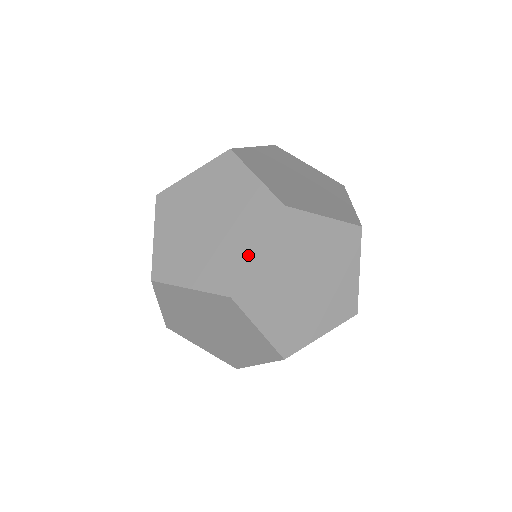
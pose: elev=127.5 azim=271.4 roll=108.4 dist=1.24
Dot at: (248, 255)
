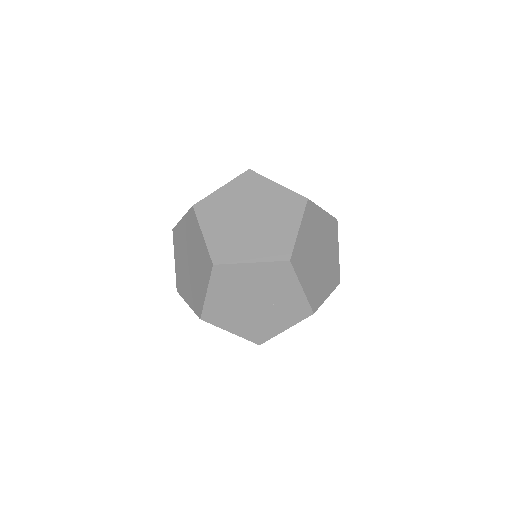
Dot at: (216, 191)
